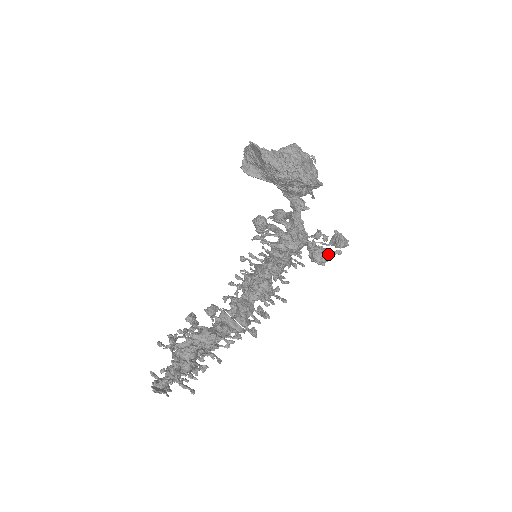
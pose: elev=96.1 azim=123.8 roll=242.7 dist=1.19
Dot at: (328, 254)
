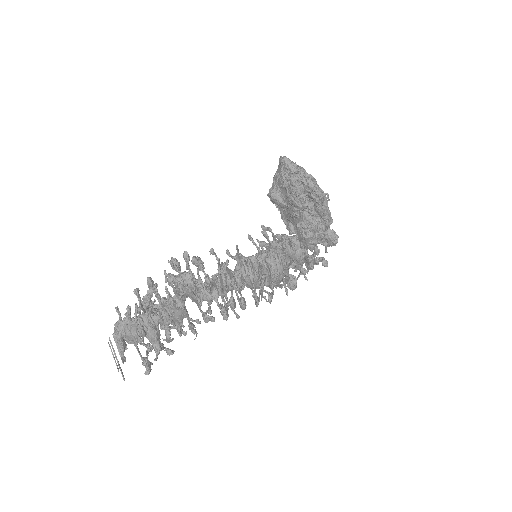
Dot at: (315, 232)
